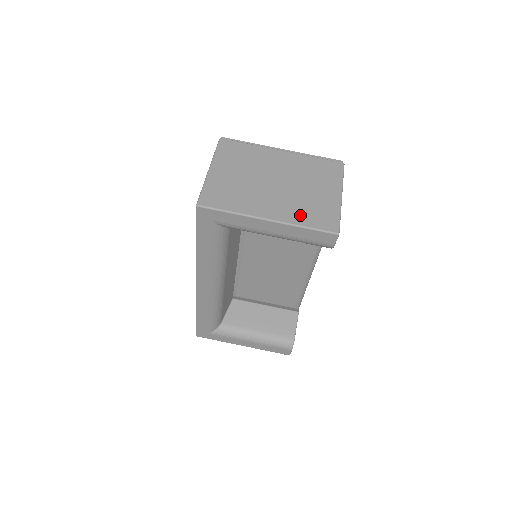
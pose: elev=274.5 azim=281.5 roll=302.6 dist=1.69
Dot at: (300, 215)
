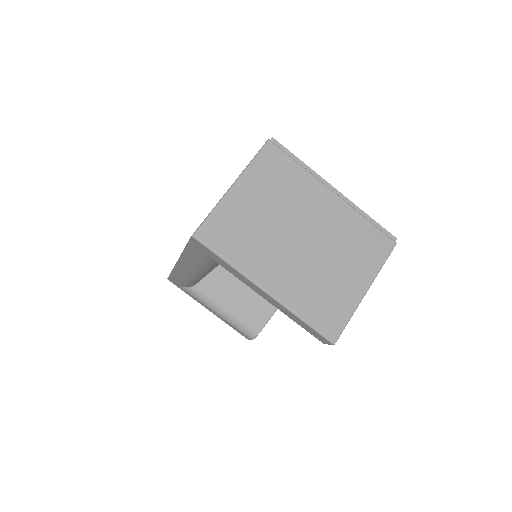
Dot at: (305, 300)
